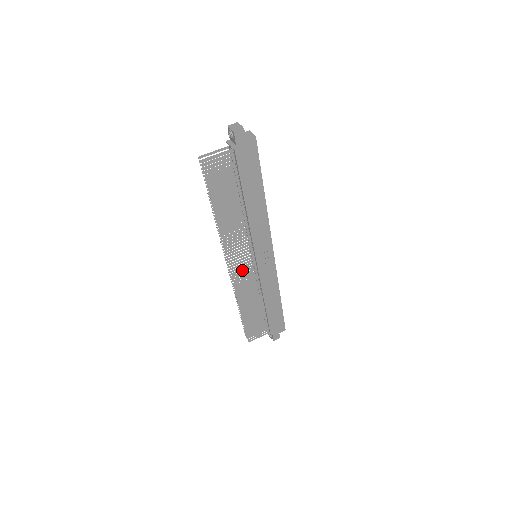
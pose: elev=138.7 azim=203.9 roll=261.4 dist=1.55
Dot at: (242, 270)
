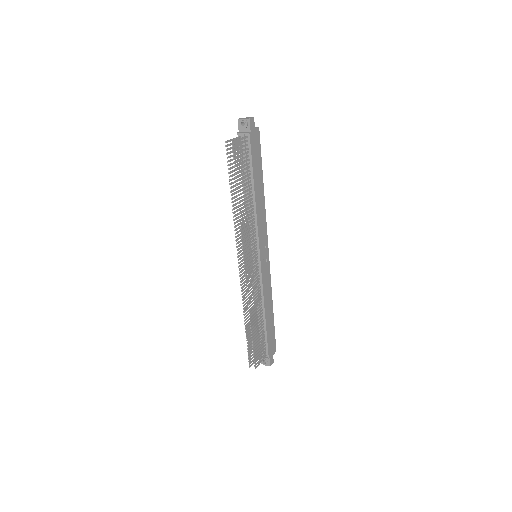
Dot at: (251, 269)
